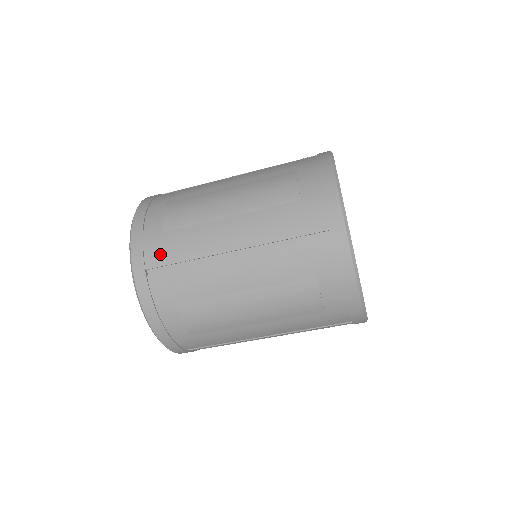
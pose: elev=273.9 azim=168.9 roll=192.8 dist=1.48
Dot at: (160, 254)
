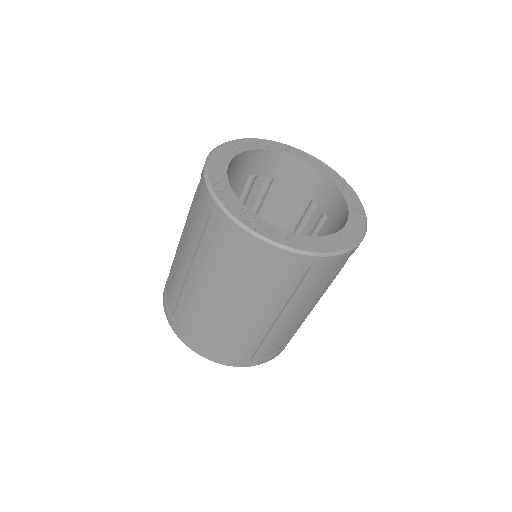
Dot at: (171, 300)
